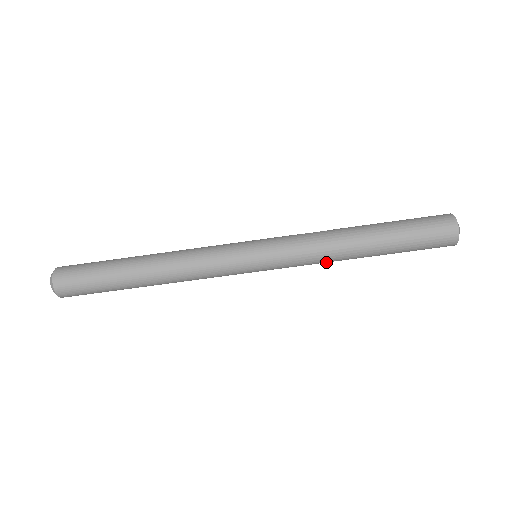
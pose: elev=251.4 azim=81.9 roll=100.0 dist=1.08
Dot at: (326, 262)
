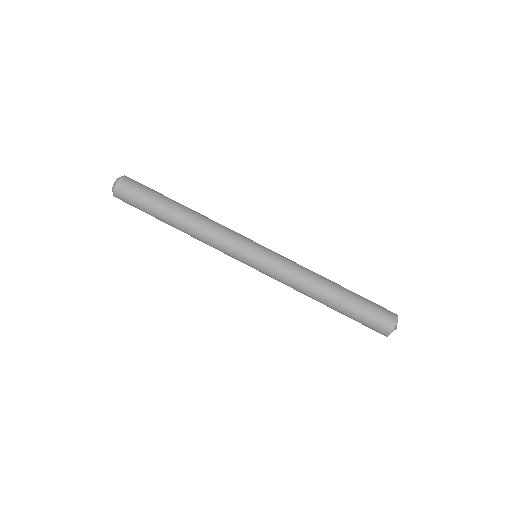
Dot at: (298, 290)
